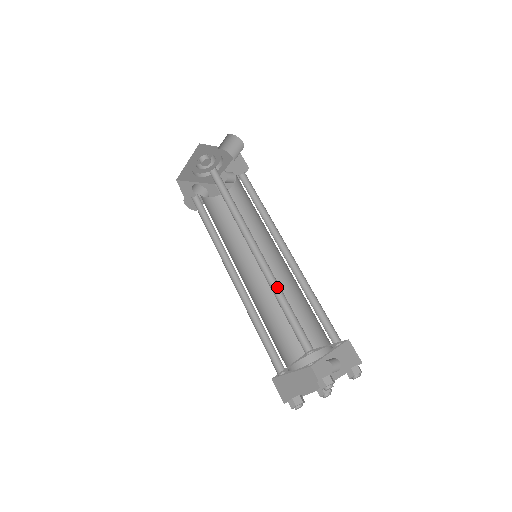
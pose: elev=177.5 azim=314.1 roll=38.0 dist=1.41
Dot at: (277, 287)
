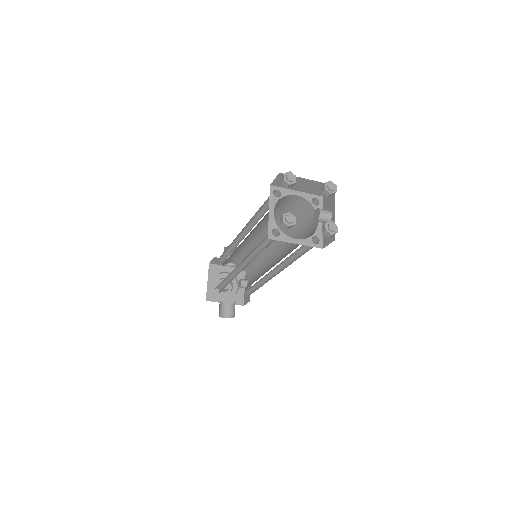
Dot at: (257, 222)
